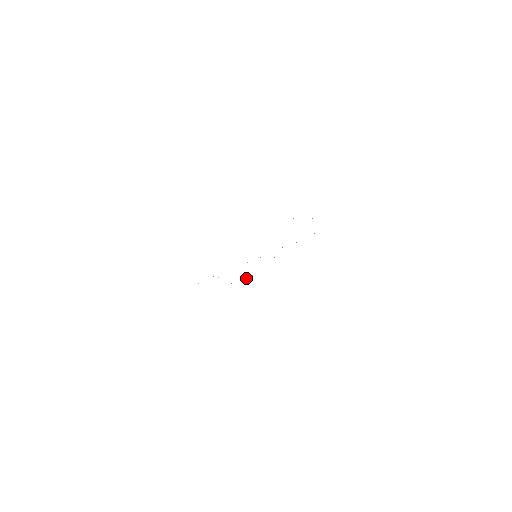
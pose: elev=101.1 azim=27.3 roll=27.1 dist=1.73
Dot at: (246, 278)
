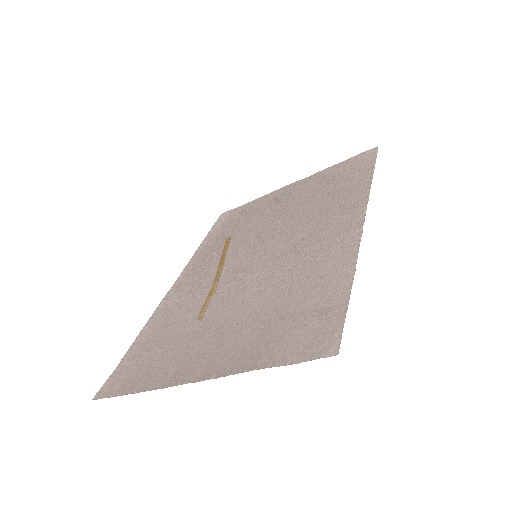
Dot at: occluded
